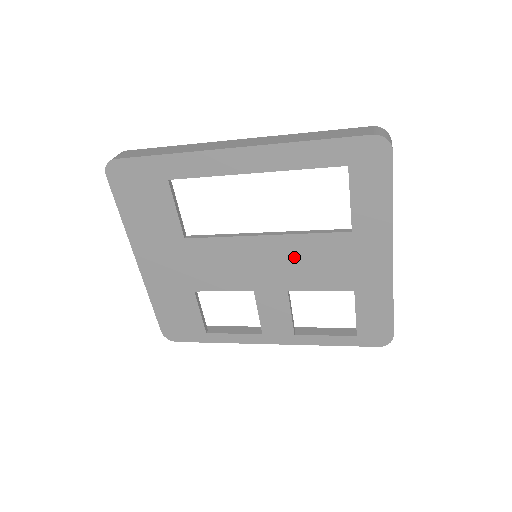
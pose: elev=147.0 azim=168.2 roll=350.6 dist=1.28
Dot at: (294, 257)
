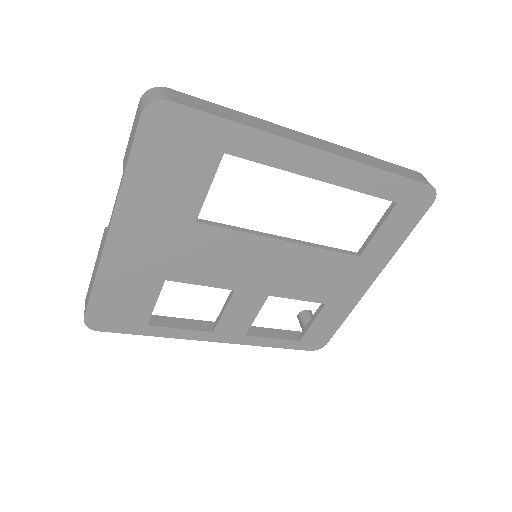
Dot at: (297, 267)
